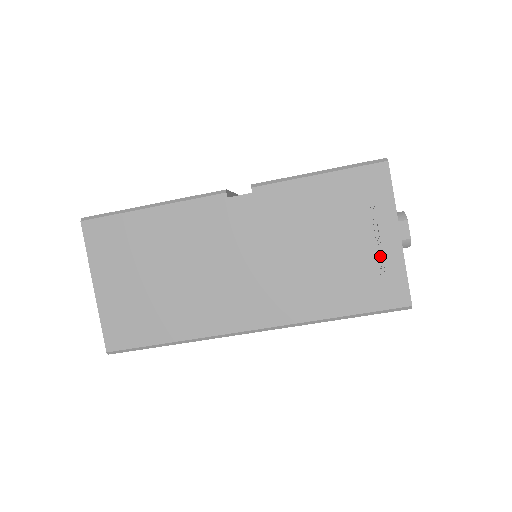
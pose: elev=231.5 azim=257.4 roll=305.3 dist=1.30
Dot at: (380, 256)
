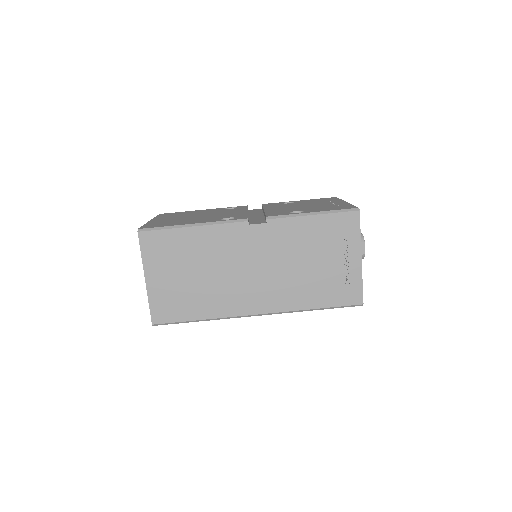
Dot at: (347, 272)
